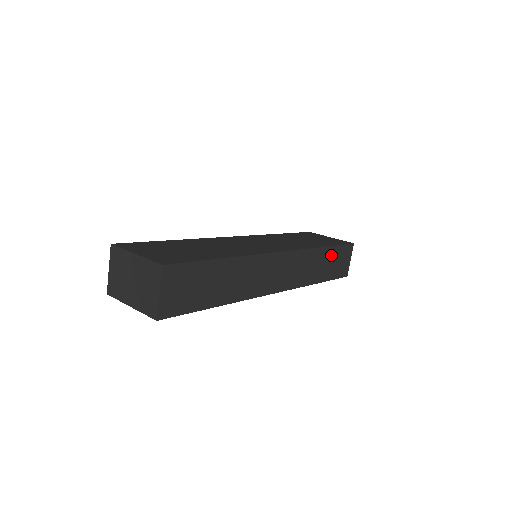
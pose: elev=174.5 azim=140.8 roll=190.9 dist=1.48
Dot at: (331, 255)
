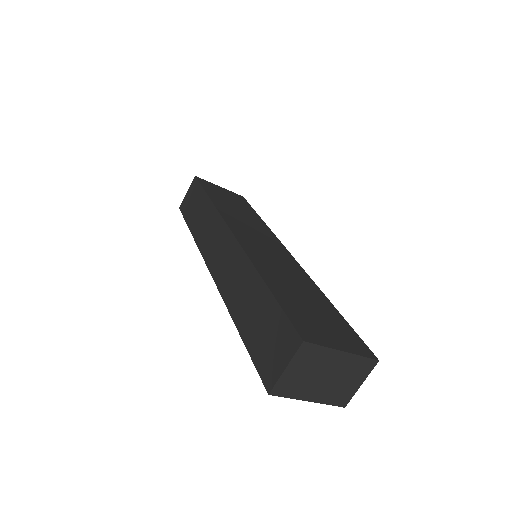
Dot at: occluded
